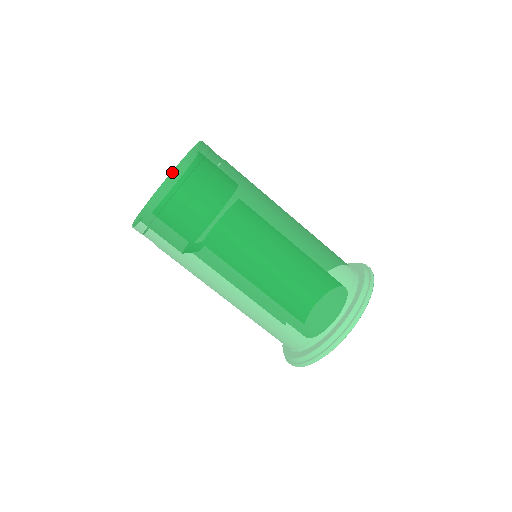
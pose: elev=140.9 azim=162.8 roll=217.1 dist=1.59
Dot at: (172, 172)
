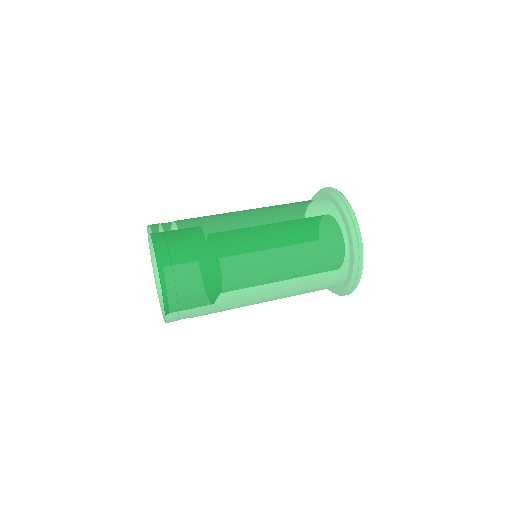
Dot at: (165, 312)
